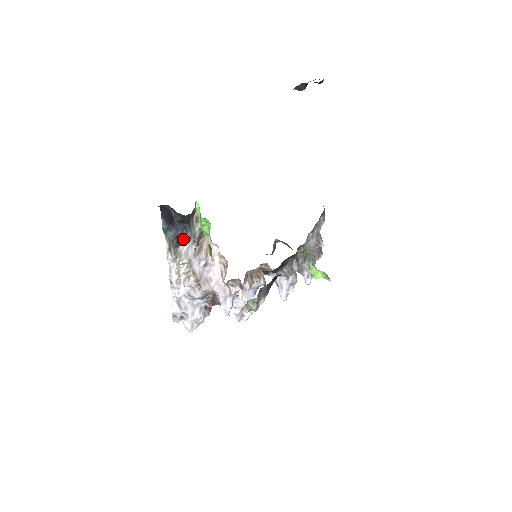
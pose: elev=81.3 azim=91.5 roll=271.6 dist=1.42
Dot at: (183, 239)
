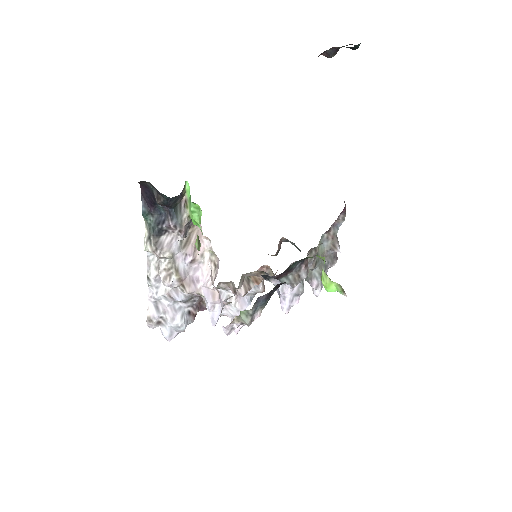
Dot at: (167, 227)
